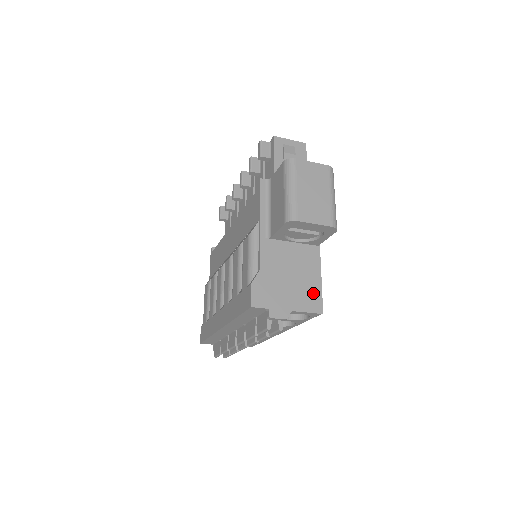
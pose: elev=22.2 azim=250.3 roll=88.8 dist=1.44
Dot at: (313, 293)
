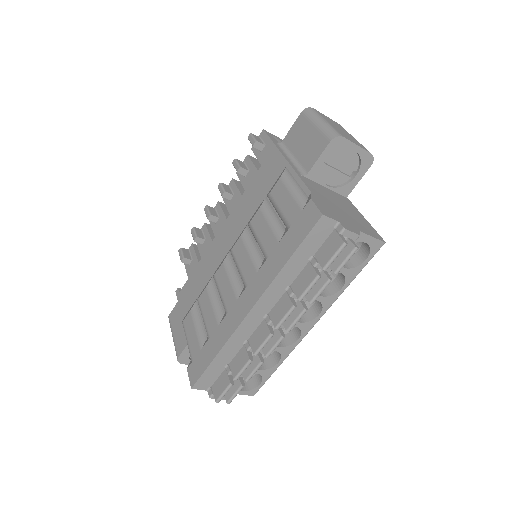
Dot at: (367, 226)
